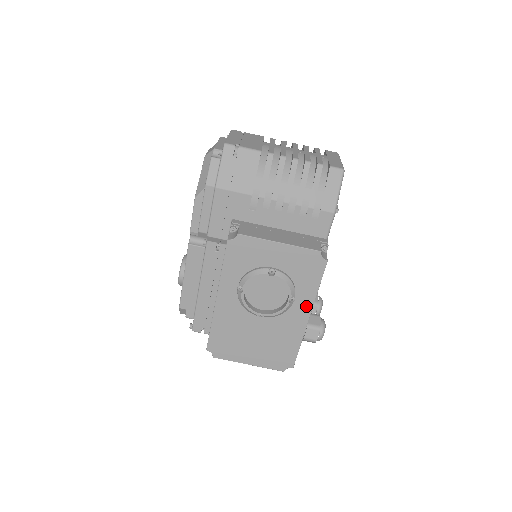
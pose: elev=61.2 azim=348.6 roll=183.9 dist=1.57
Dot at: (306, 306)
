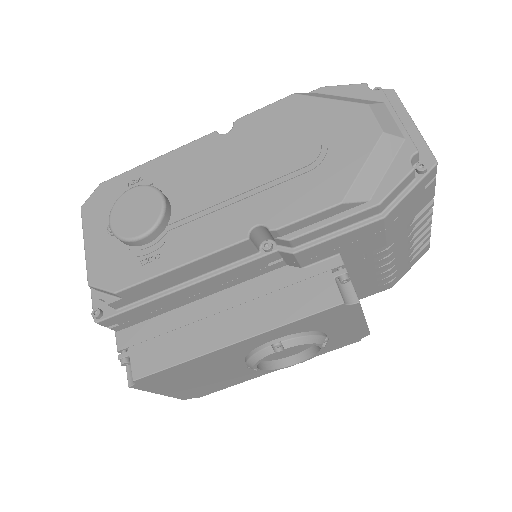
Dot at: occluded
